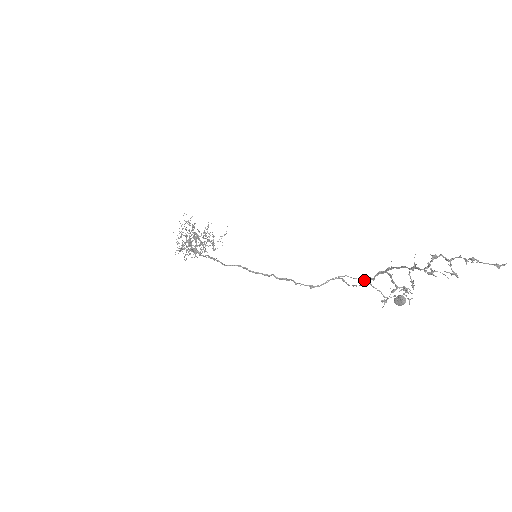
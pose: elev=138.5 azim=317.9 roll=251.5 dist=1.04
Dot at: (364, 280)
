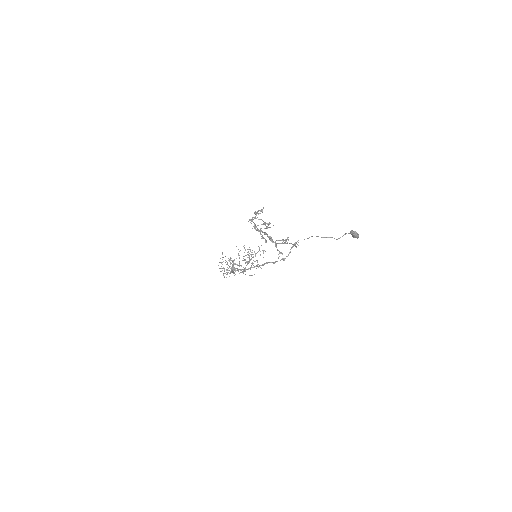
Dot at: occluded
